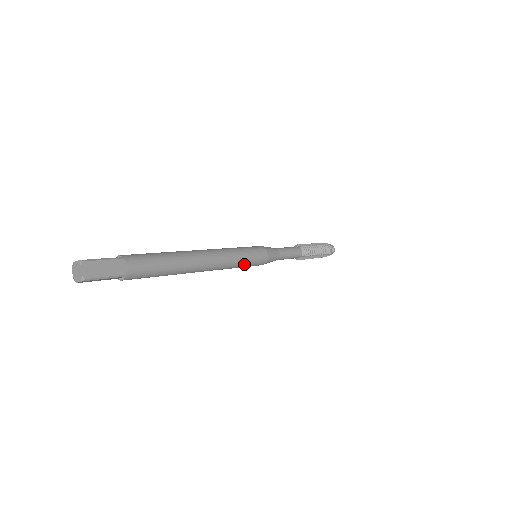
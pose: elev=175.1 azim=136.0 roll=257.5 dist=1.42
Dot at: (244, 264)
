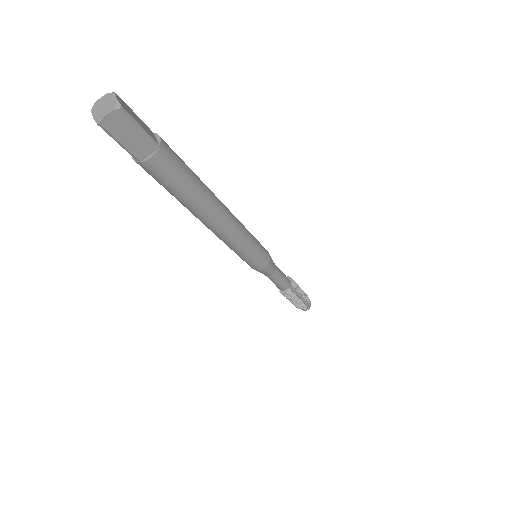
Dot at: (253, 246)
